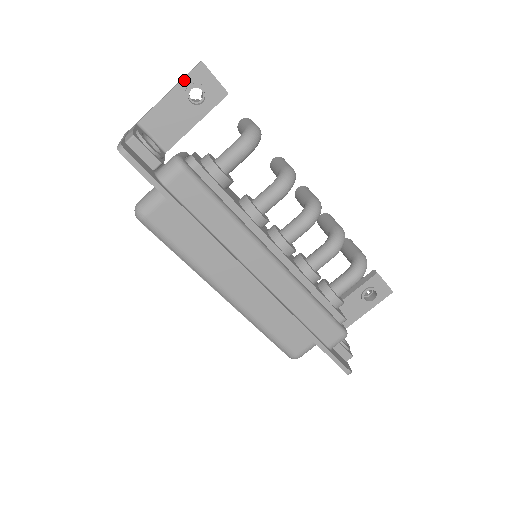
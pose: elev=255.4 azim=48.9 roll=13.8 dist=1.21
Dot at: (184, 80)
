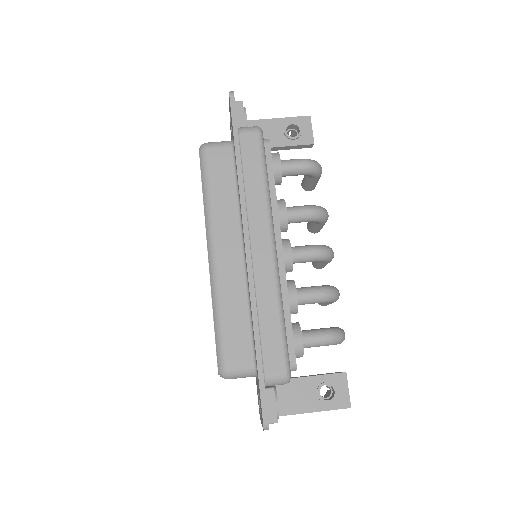
Dot at: (292, 118)
